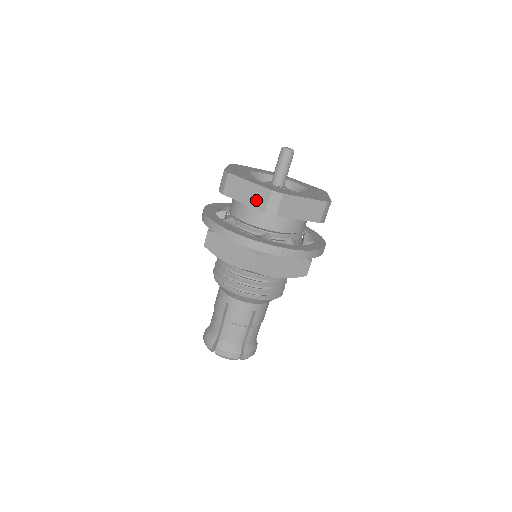
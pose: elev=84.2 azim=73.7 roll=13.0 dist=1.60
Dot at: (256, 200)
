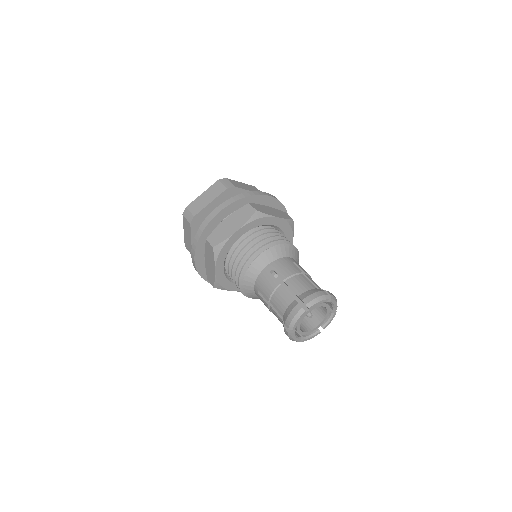
Dot at: (215, 192)
